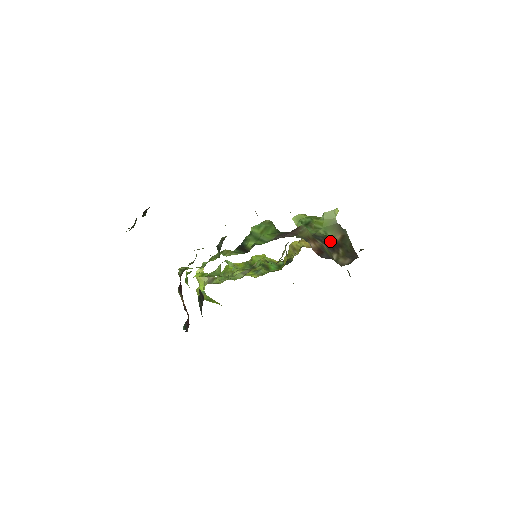
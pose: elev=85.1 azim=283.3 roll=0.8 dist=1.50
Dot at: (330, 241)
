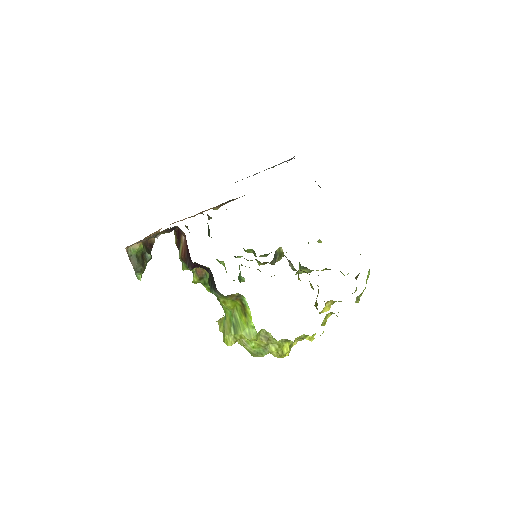
Dot at: occluded
